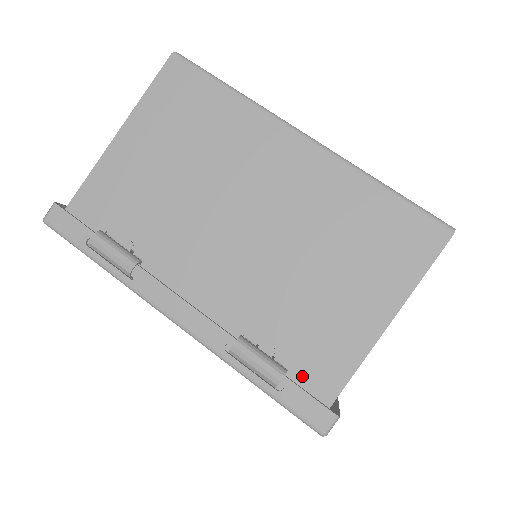
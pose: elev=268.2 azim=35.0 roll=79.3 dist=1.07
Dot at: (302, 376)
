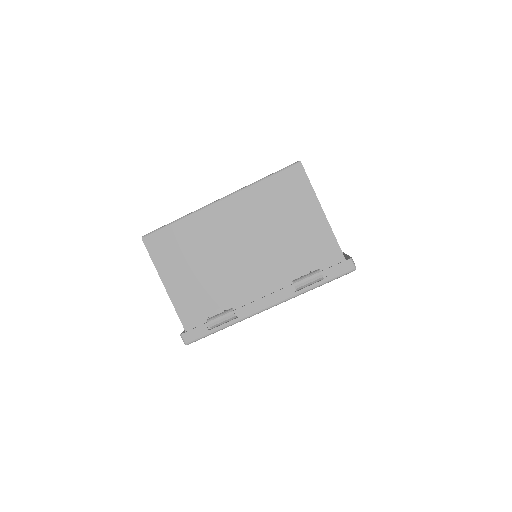
Dot at: (325, 264)
